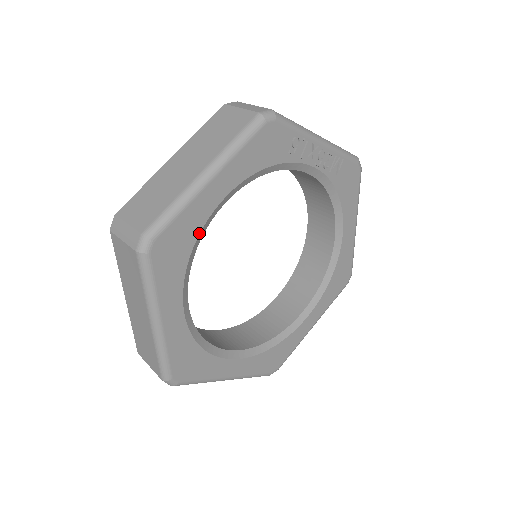
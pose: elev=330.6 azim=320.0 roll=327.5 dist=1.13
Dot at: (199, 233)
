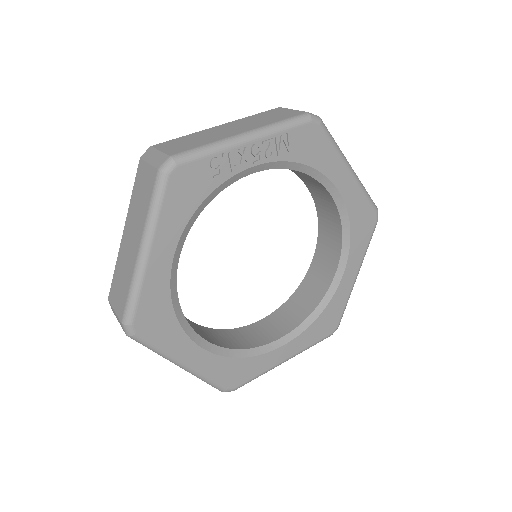
Dot at: (170, 294)
